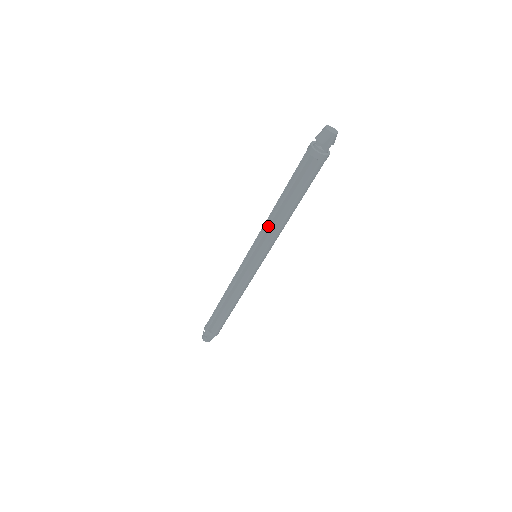
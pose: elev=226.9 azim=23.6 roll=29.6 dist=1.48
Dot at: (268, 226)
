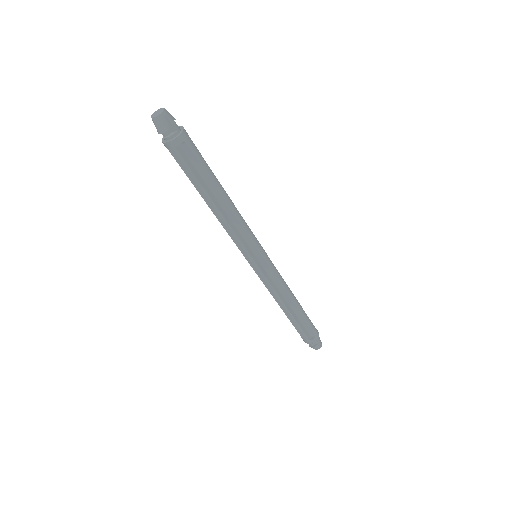
Dot at: (231, 229)
